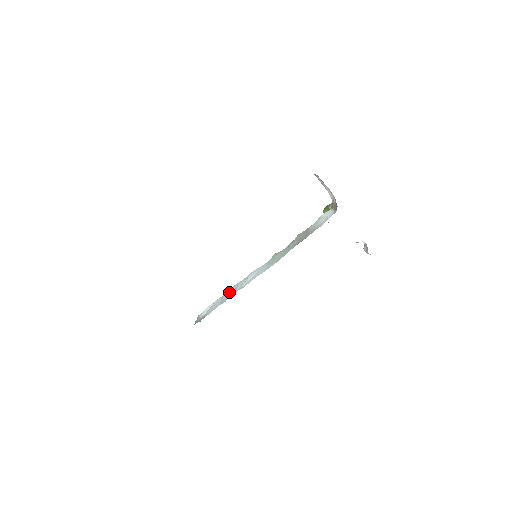
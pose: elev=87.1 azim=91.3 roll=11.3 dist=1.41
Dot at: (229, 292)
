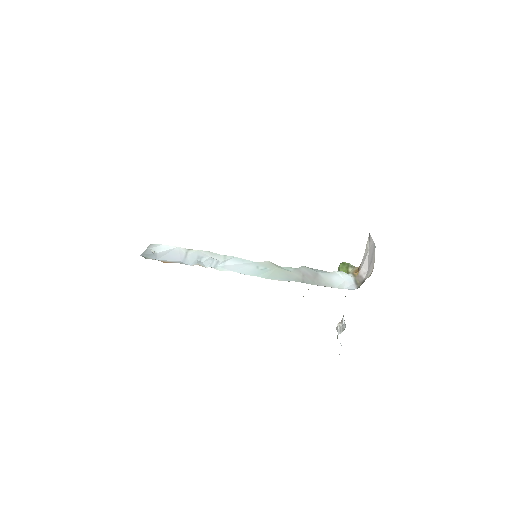
Dot at: (199, 255)
